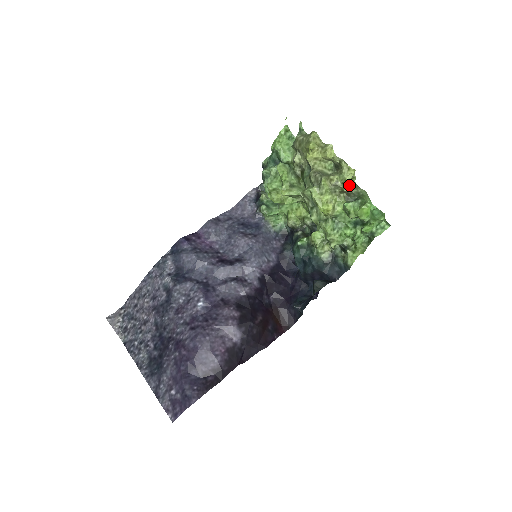
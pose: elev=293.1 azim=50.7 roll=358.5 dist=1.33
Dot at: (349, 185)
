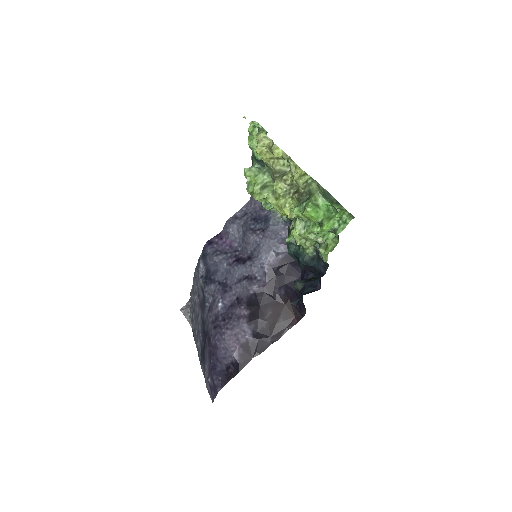
Dot at: (304, 182)
